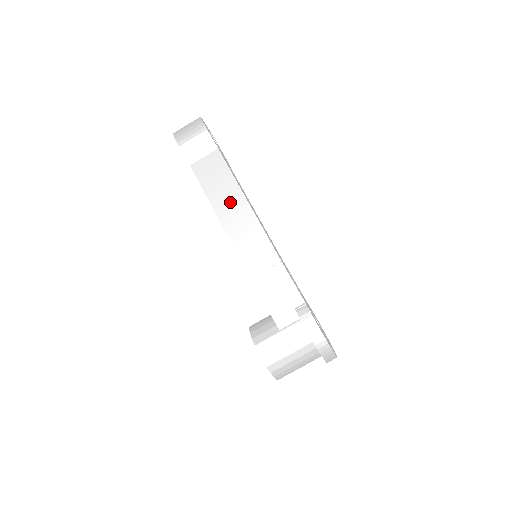
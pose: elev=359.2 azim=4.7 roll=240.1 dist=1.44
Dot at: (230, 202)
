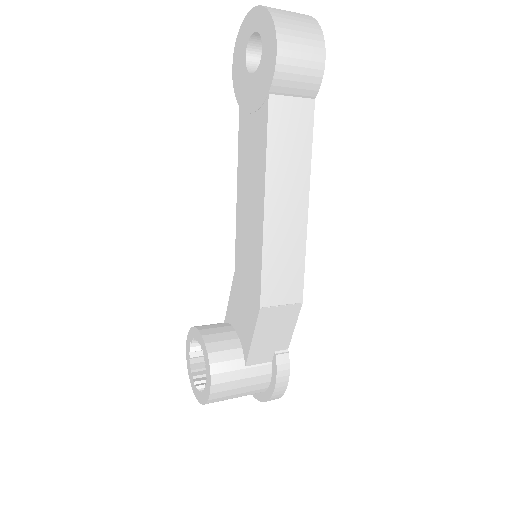
Dot at: (289, 192)
